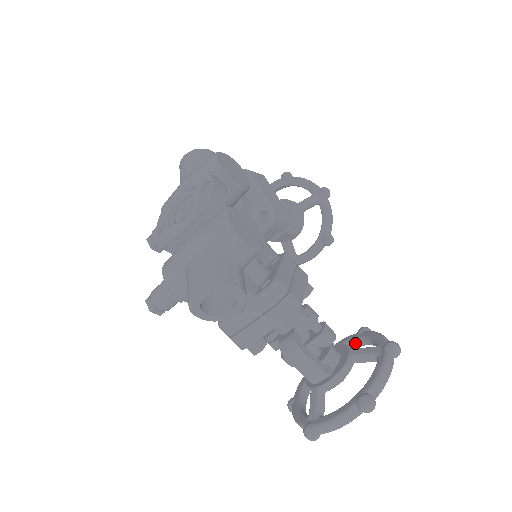
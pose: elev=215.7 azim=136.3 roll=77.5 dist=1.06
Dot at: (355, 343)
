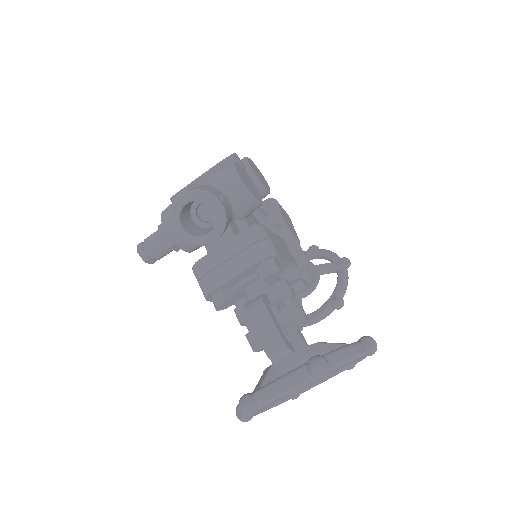
Dot at: occluded
